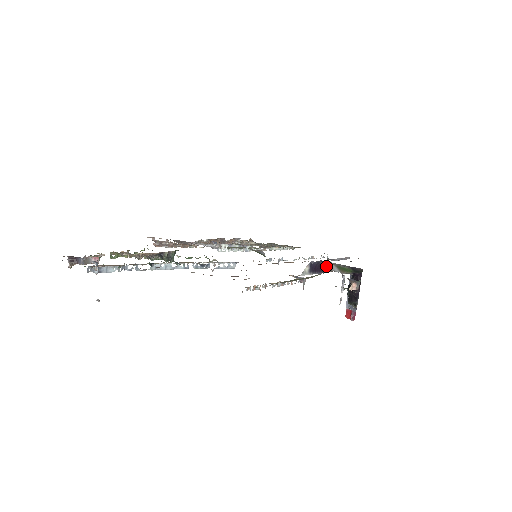
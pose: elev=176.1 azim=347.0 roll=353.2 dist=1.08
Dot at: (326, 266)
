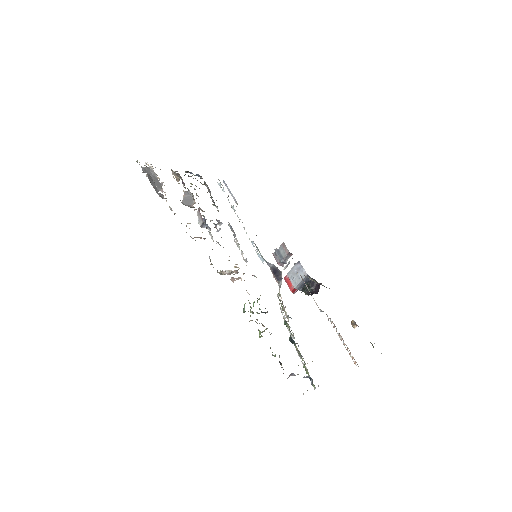
Dot at: (305, 276)
